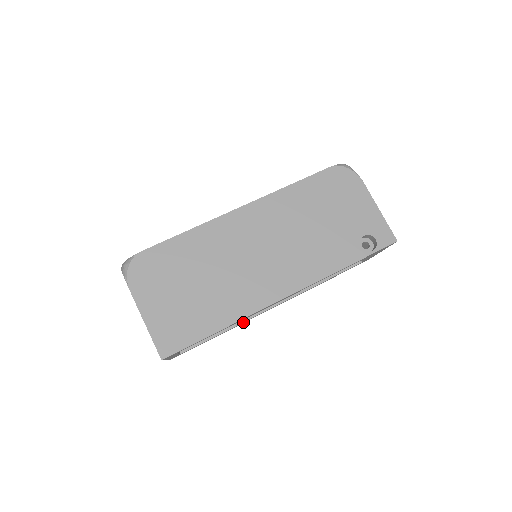
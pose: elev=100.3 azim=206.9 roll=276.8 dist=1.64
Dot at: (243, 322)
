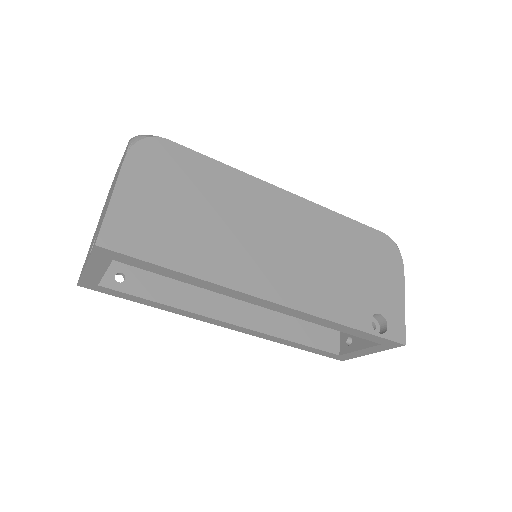
Dot at: (188, 311)
